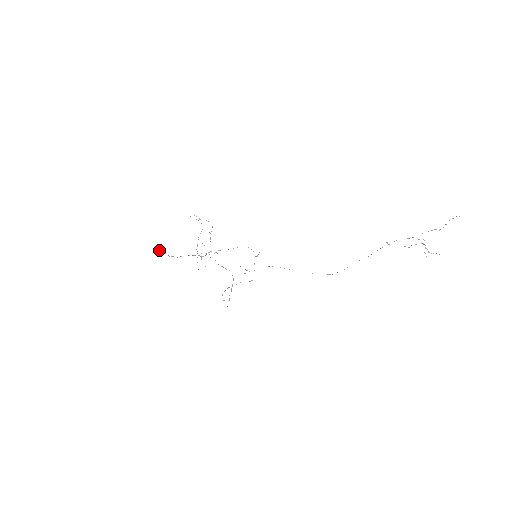
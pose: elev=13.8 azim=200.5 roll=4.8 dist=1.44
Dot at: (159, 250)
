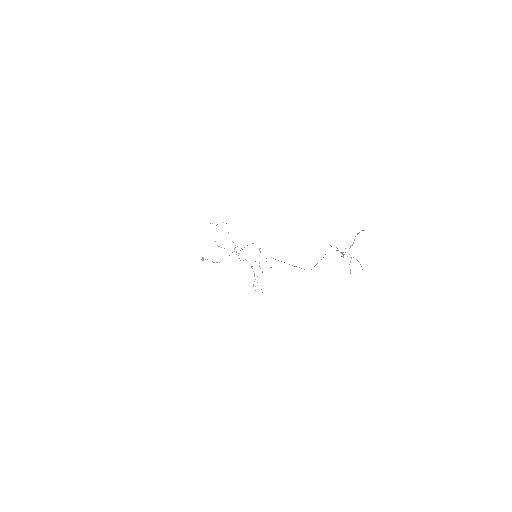
Dot at: (202, 259)
